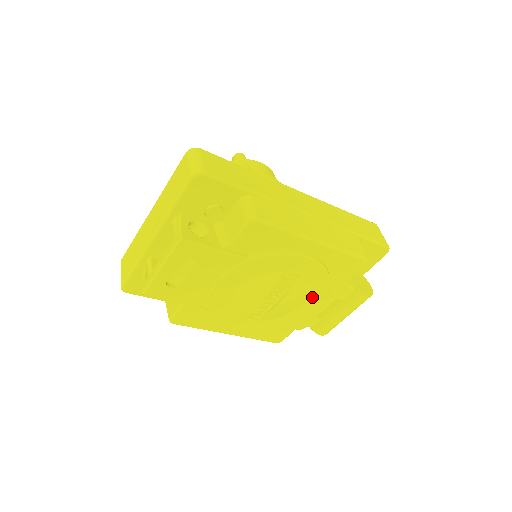
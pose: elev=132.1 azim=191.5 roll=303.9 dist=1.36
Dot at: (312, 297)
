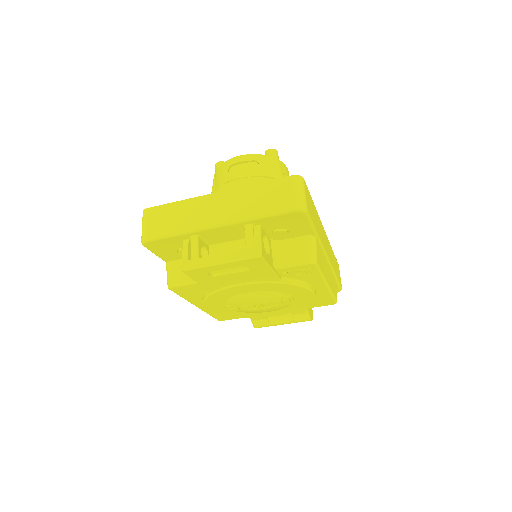
Dot at: (283, 310)
